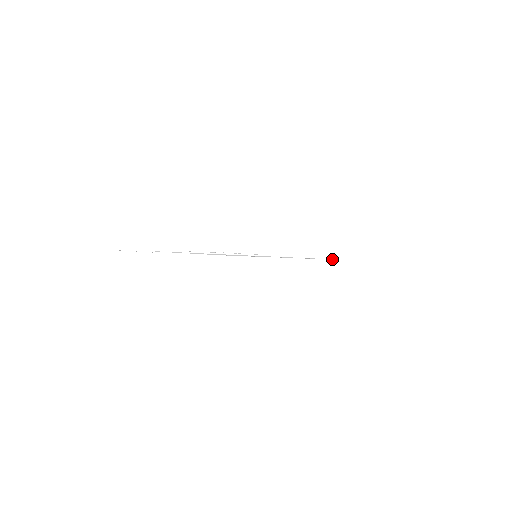
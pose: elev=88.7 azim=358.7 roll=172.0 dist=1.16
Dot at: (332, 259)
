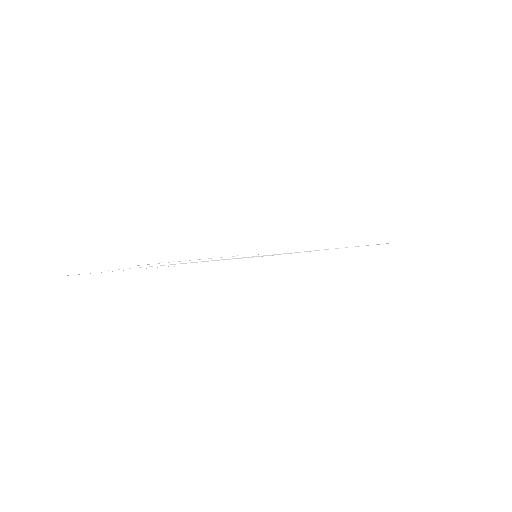
Dot at: (379, 244)
